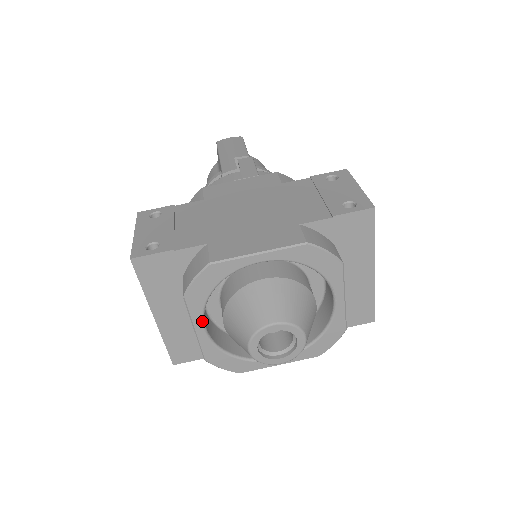
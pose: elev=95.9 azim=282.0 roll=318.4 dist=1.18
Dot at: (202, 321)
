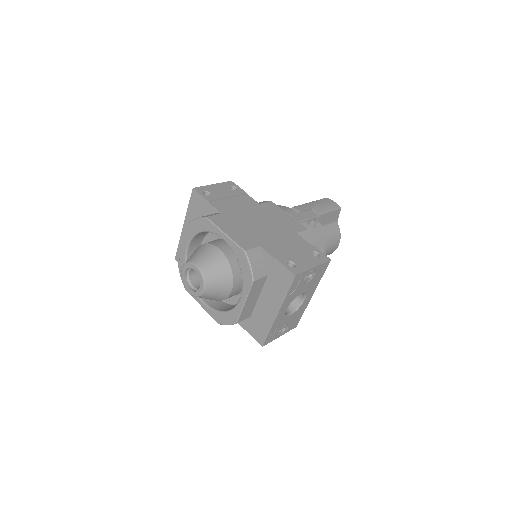
Dot at: (188, 243)
